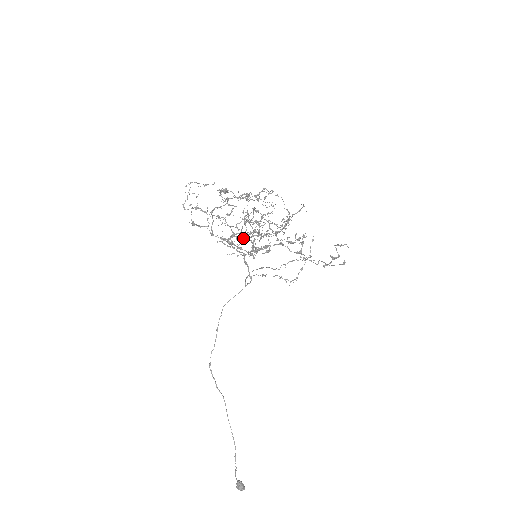
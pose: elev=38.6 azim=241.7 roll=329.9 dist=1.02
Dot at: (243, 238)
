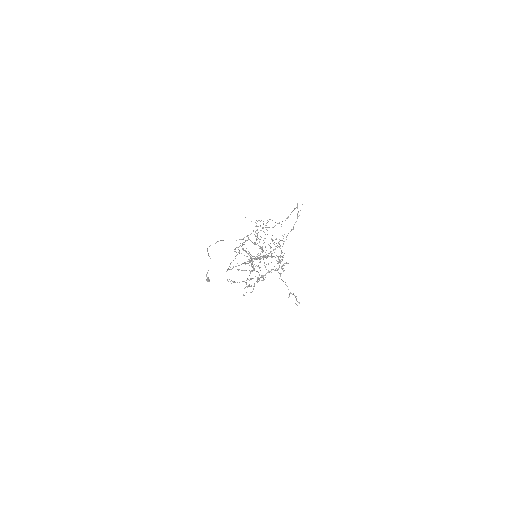
Dot at: occluded
